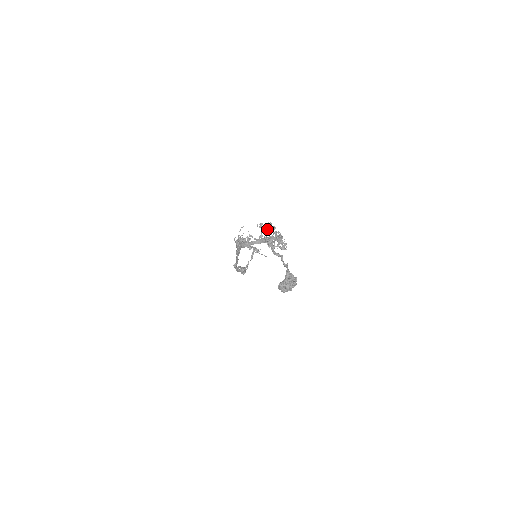
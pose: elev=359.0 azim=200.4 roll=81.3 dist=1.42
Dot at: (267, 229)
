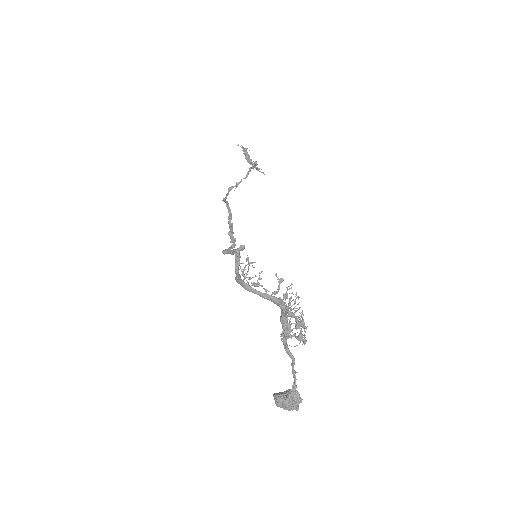
Dot at: (288, 304)
